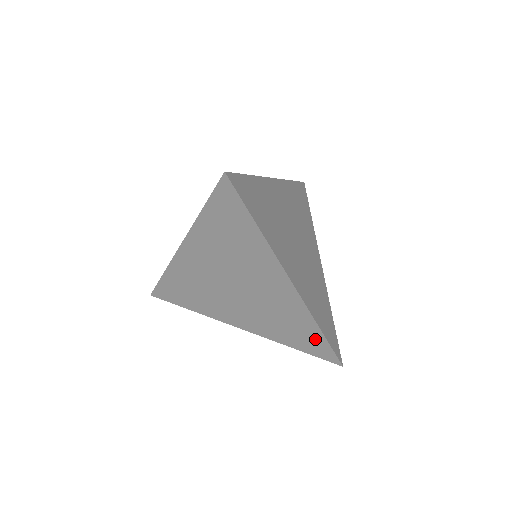
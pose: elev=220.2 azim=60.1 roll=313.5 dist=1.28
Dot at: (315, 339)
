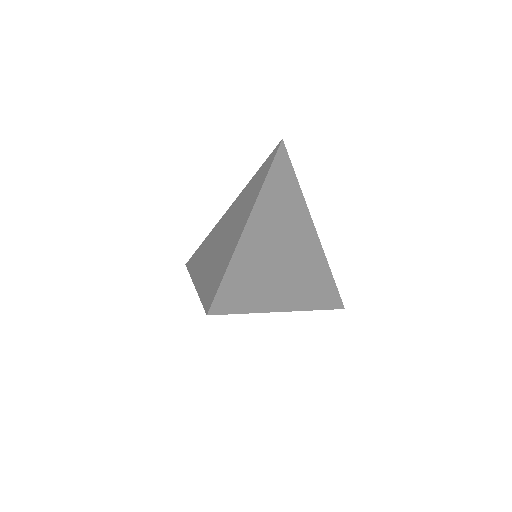
Dot at: occluded
